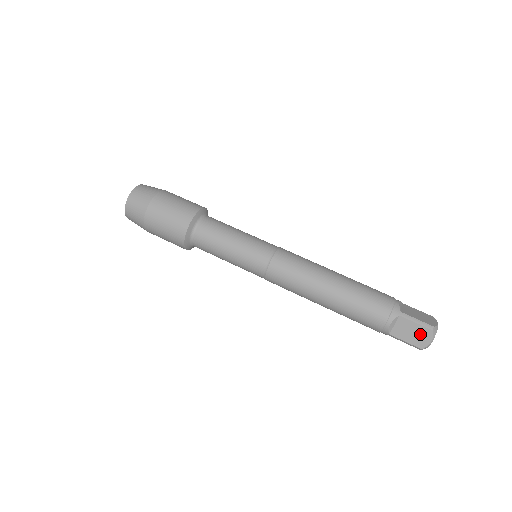
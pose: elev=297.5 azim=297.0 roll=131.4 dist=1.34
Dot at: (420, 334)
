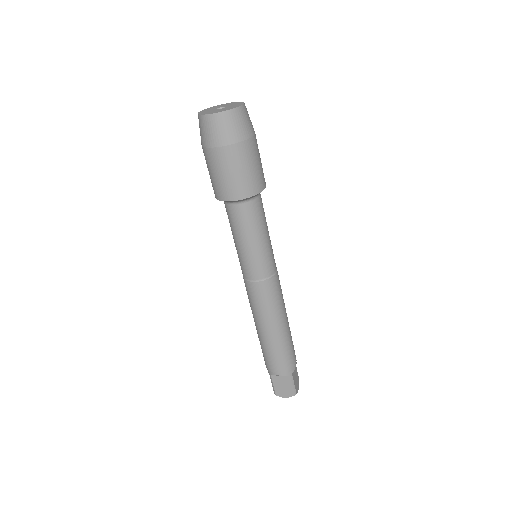
Dot at: (286, 391)
